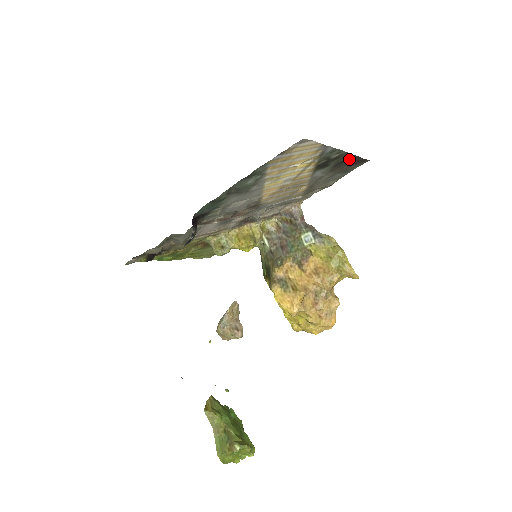
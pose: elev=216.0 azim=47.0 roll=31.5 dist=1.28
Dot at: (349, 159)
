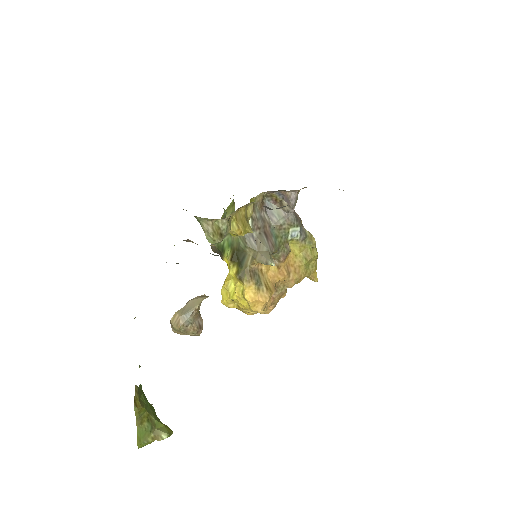
Dot at: occluded
